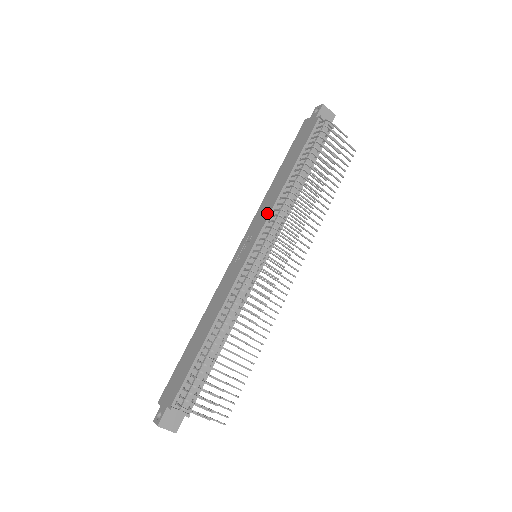
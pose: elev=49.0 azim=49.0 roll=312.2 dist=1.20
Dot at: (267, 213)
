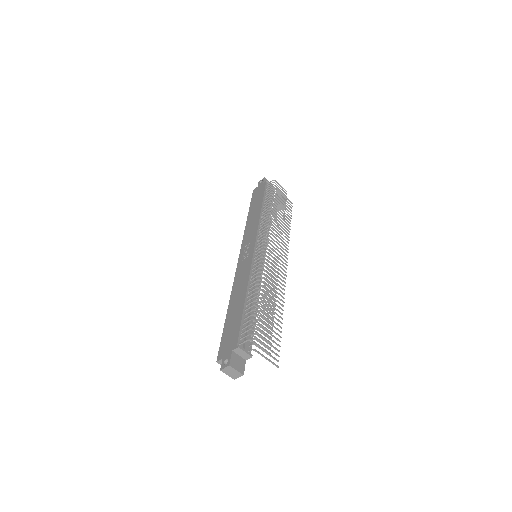
Dot at: (255, 228)
